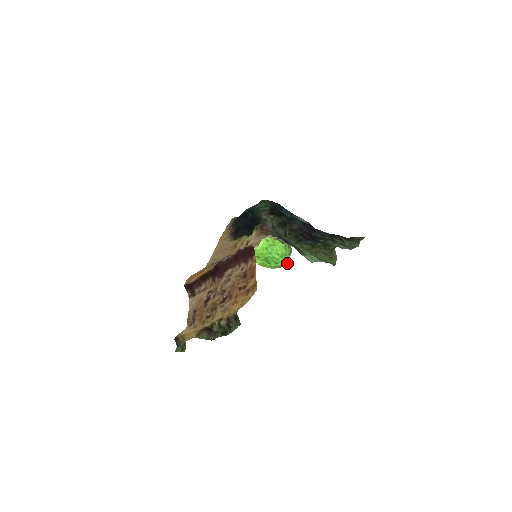
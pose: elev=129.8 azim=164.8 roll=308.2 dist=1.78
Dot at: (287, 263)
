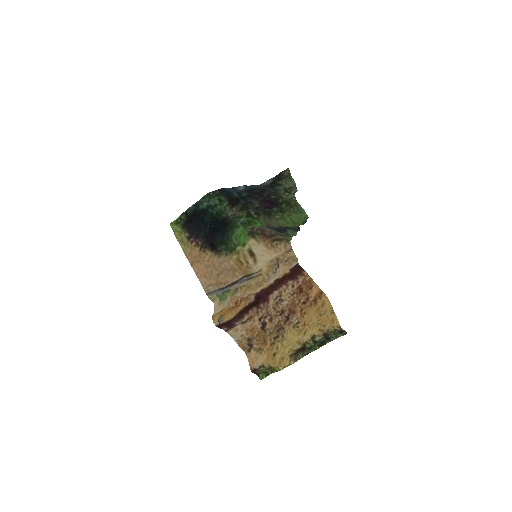
Dot at: occluded
